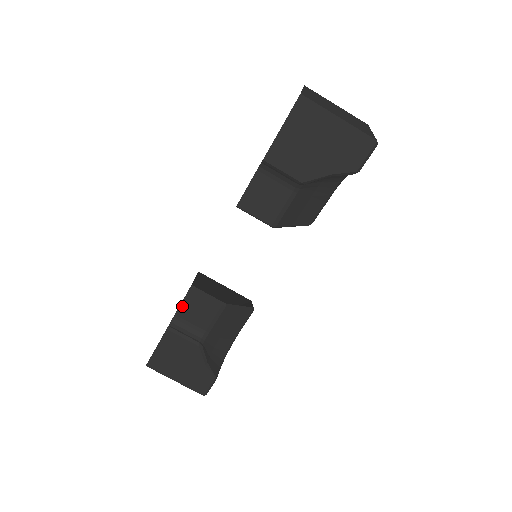
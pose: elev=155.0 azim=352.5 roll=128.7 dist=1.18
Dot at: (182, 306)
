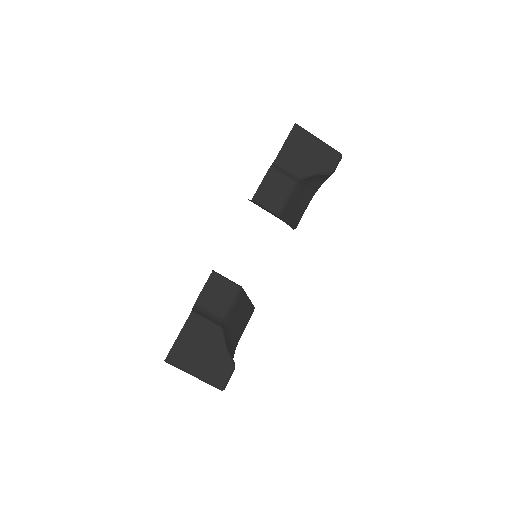
Dot at: (203, 291)
